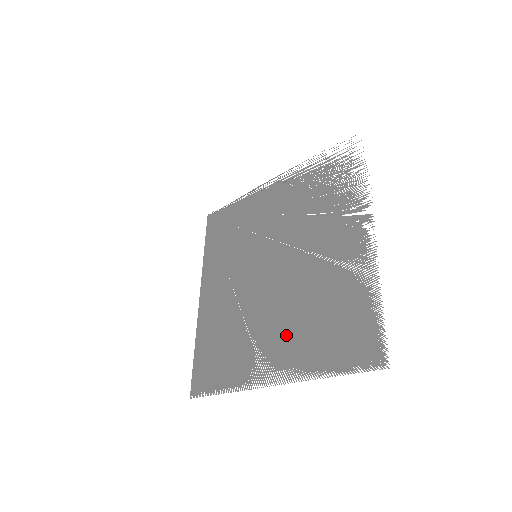
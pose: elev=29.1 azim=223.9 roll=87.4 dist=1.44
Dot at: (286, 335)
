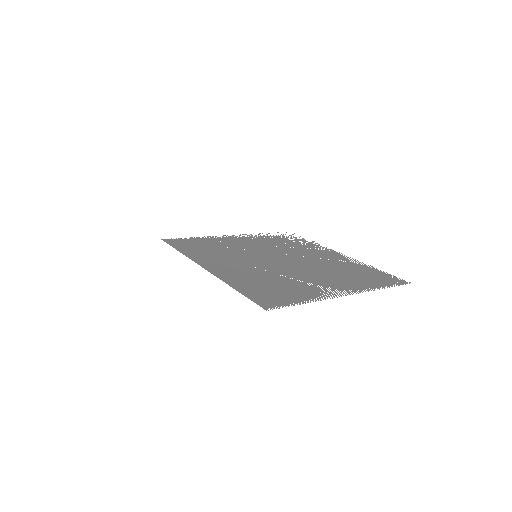
Dot at: (332, 279)
